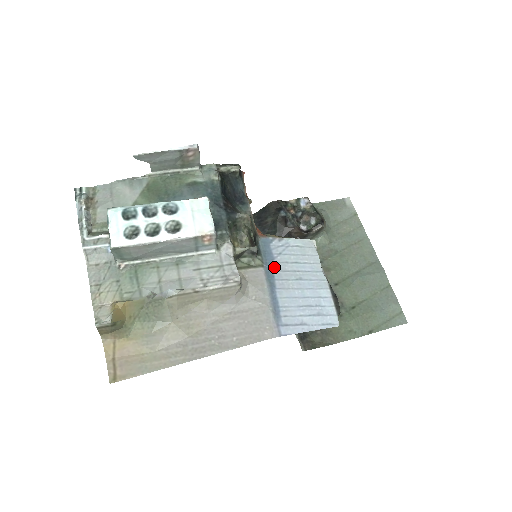
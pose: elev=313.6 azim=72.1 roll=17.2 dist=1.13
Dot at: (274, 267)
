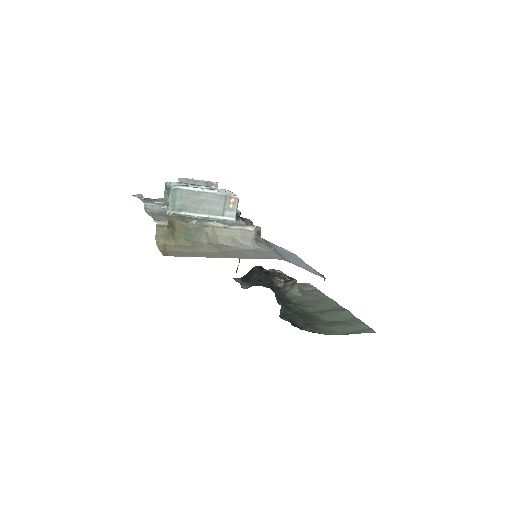
Dot at: (273, 247)
